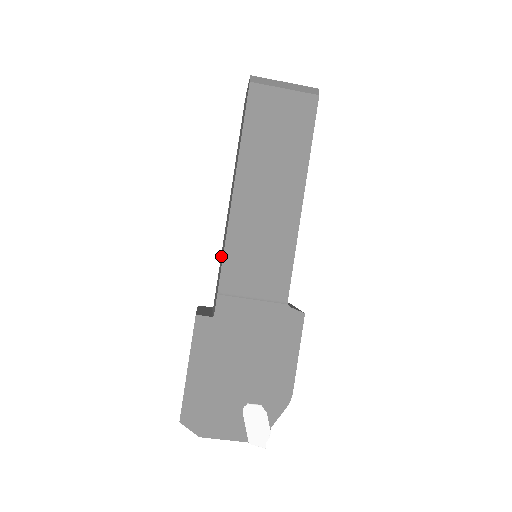
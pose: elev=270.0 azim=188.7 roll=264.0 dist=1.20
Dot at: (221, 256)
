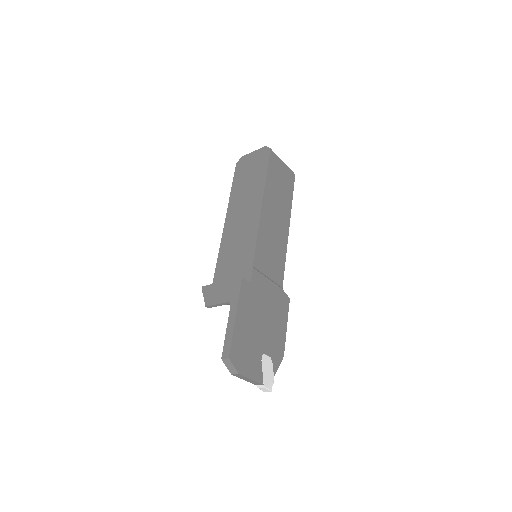
Dot at: (227, 252)
